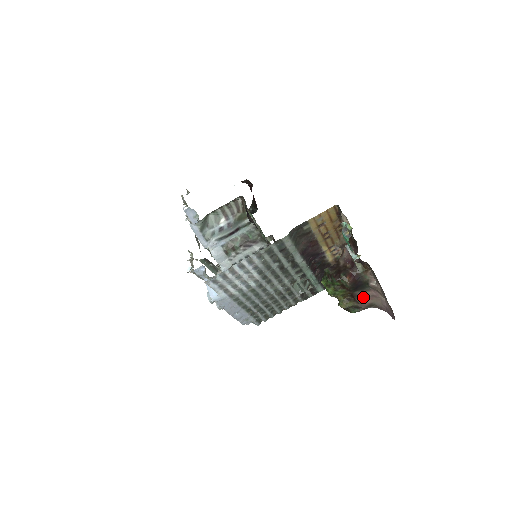
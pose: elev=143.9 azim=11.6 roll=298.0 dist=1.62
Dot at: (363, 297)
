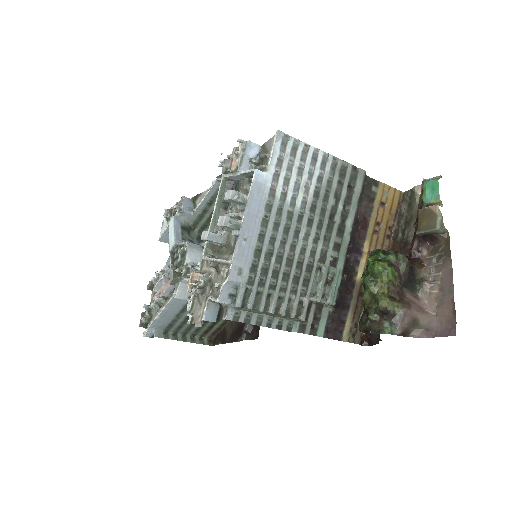
Dot at: (410, 302)
